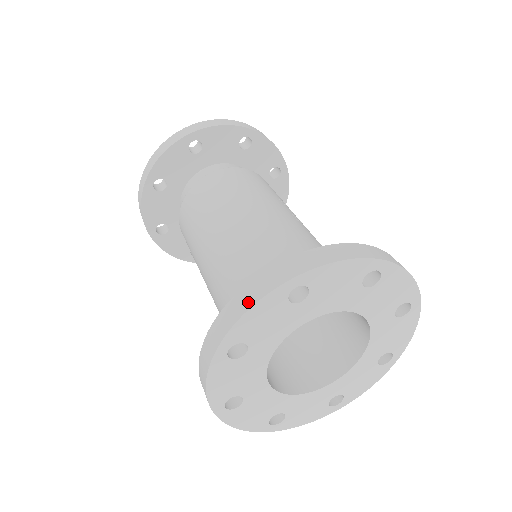
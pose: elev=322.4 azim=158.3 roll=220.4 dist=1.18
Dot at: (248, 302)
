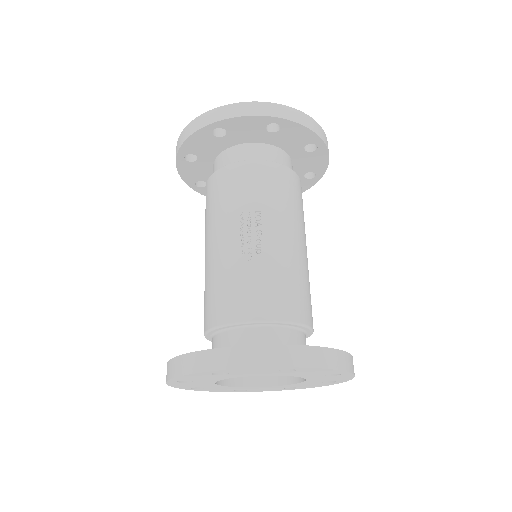
Dot at: occluded
